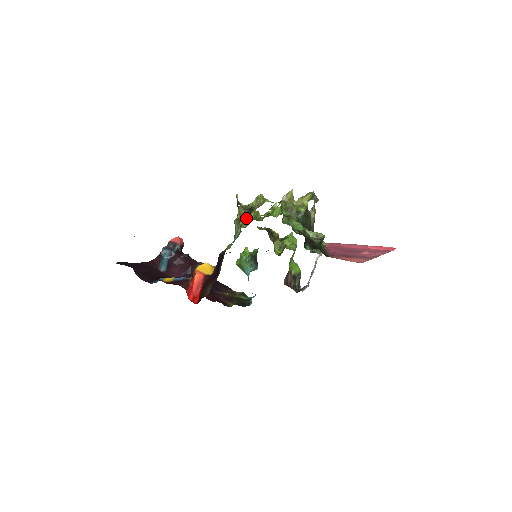
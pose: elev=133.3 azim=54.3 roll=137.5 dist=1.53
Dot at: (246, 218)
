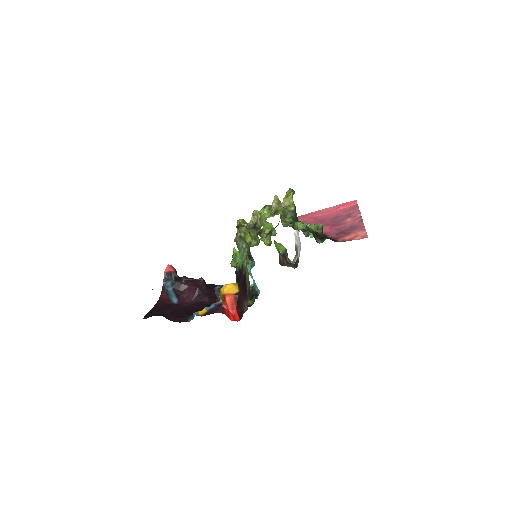
Dot at: (254, 236)
